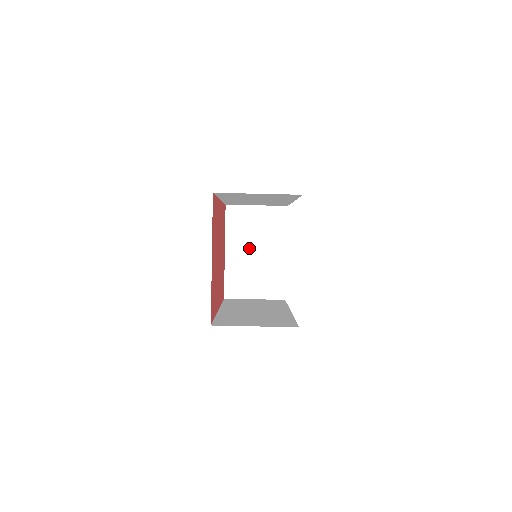
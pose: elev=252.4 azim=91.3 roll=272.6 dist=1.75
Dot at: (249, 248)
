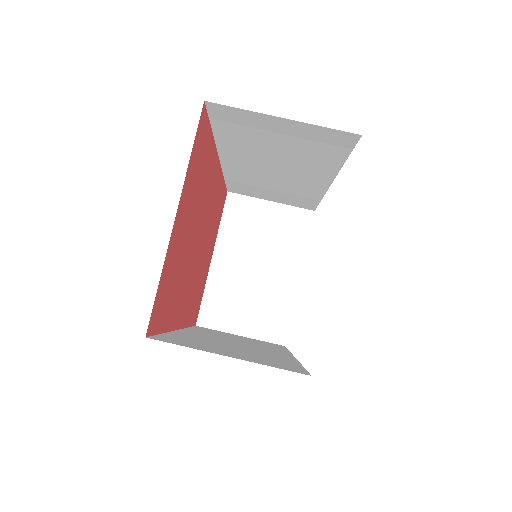
Dot at: (248, 259)
